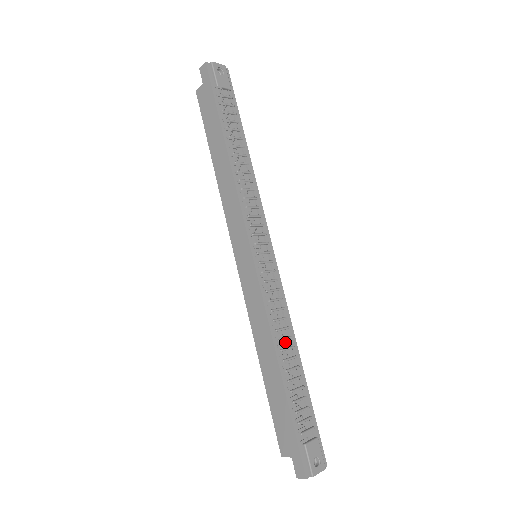
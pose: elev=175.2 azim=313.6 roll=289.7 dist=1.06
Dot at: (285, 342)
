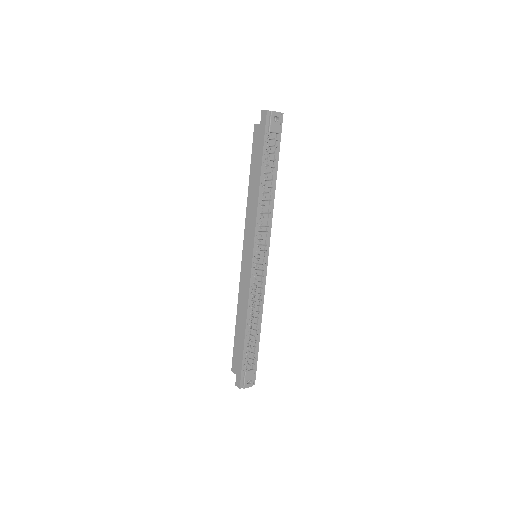
Dot at: (255, 314)
